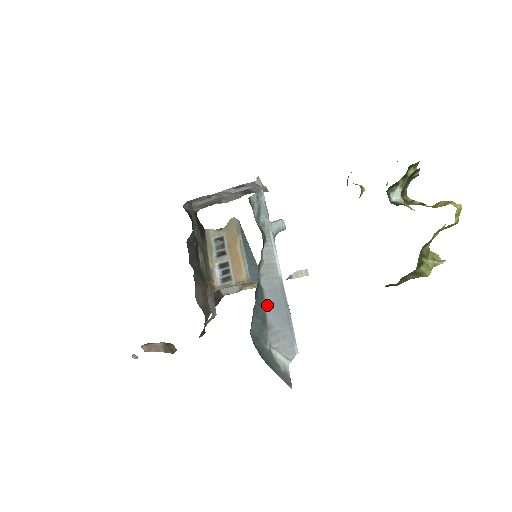
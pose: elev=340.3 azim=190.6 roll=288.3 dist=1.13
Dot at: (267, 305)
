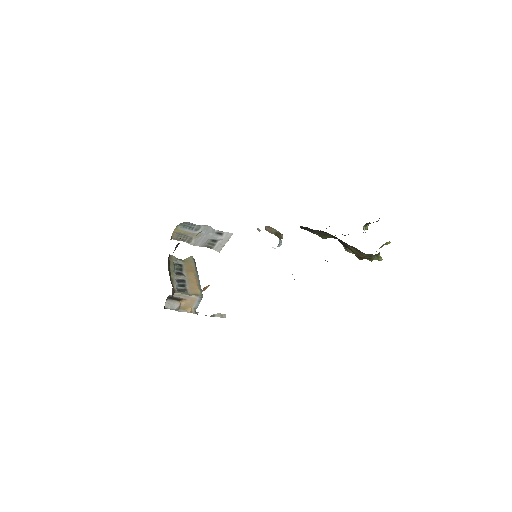
Dot at: occluded
